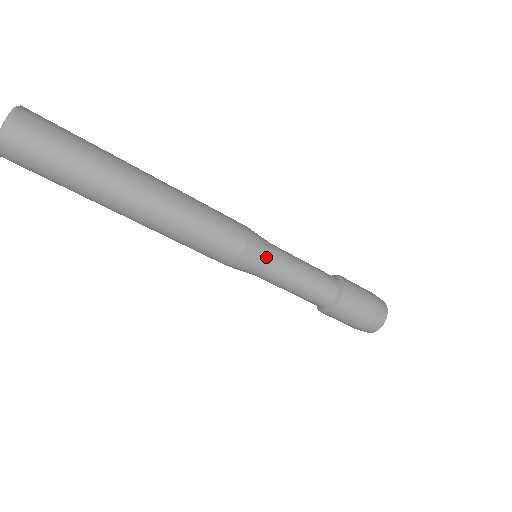
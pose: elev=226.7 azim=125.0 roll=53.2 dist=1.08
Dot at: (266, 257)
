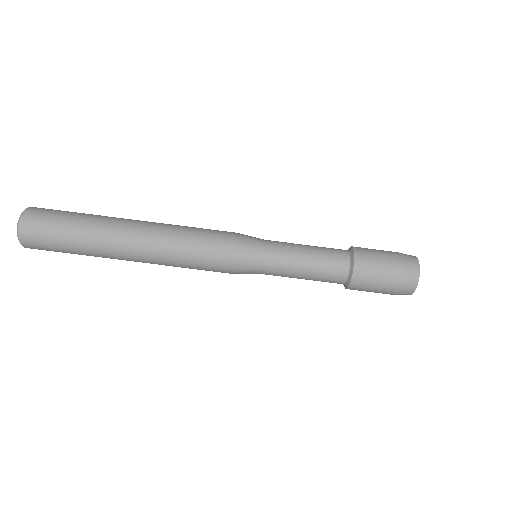
Dot at: (260, 242)
